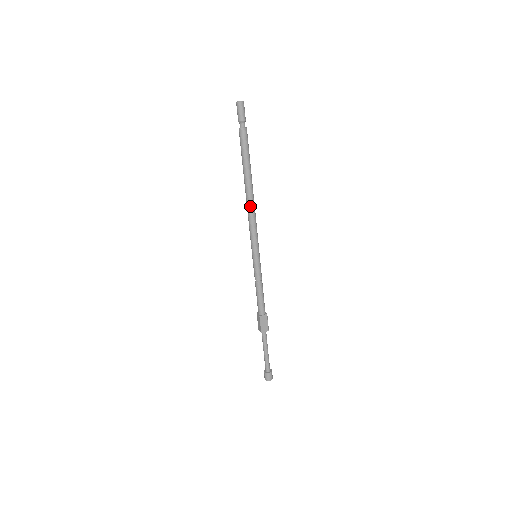
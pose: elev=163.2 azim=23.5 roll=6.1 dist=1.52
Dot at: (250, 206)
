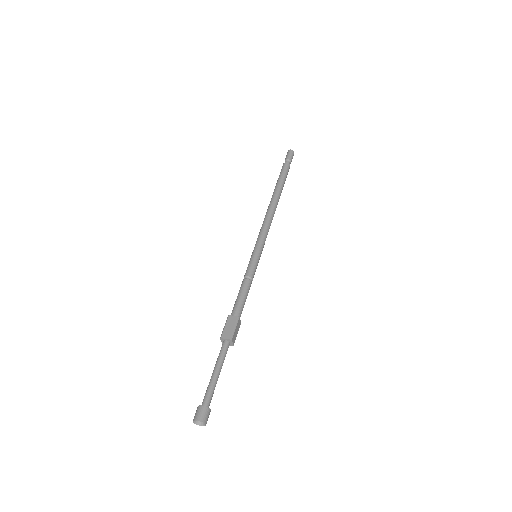
Dot at: (268, 211)
